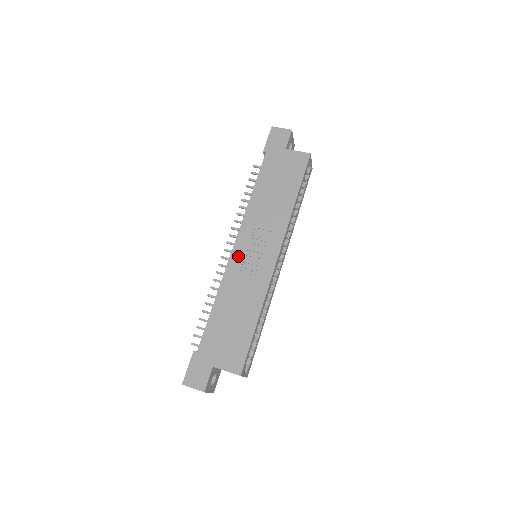
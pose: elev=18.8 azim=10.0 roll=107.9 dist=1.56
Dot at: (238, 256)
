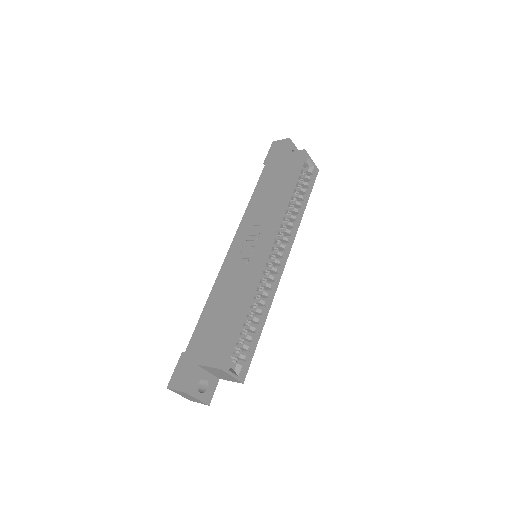
Dot at: (232, 255)
